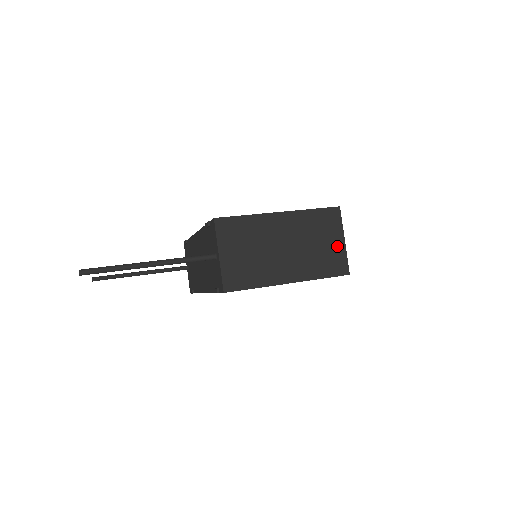
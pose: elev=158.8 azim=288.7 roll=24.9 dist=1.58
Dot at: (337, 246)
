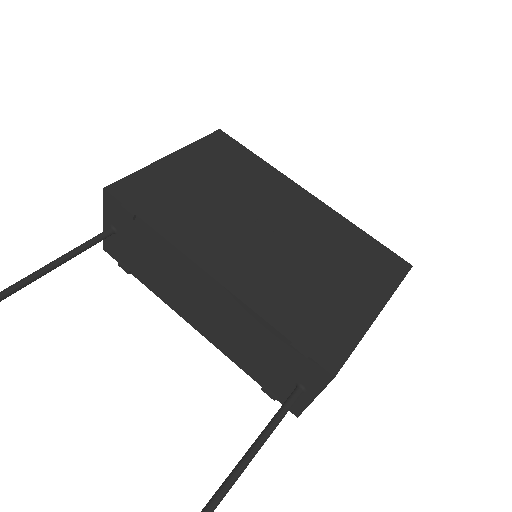
Dot at: occluded
